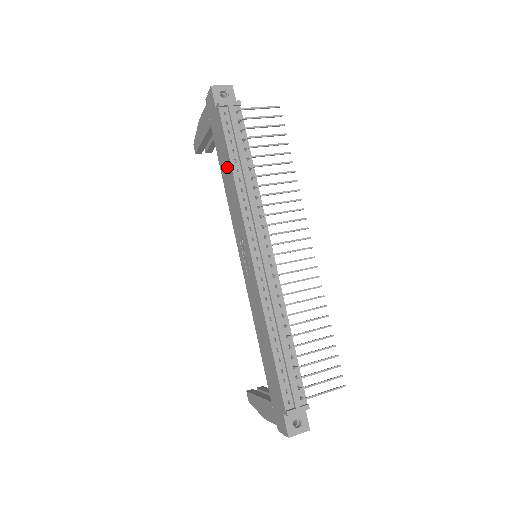
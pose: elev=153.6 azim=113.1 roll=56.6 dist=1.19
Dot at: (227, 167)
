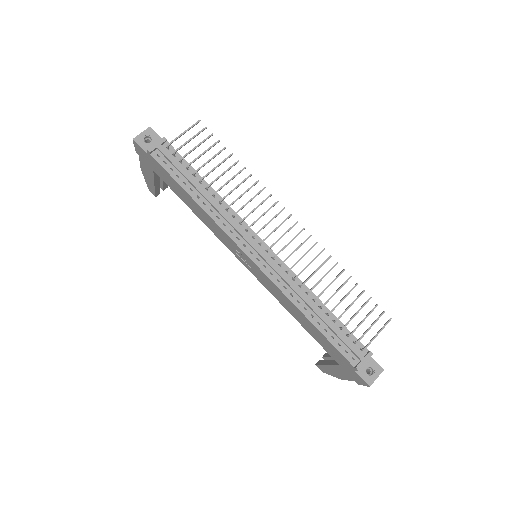
Dot at: (188, 199)
